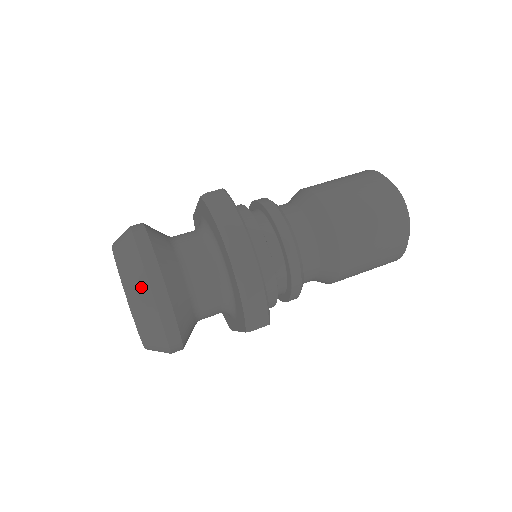
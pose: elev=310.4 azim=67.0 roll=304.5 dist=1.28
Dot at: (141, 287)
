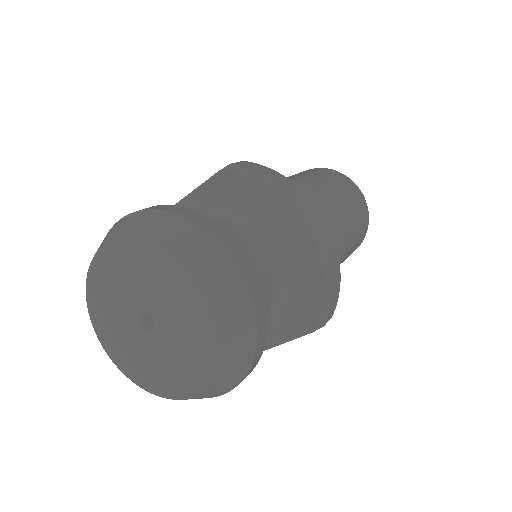
Dot at: (226, 275)
